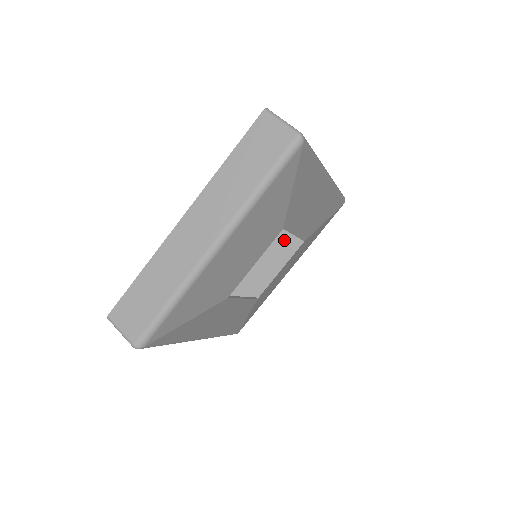
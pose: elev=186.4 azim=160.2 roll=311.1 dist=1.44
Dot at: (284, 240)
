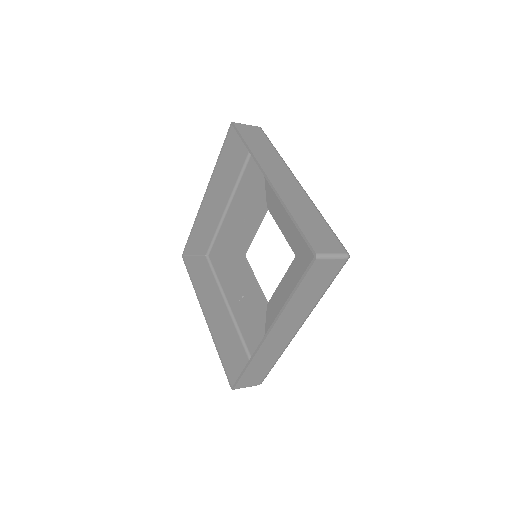
Dot at: (218, 184)
